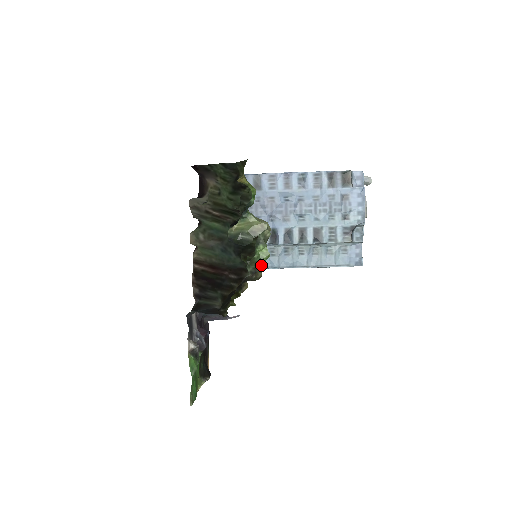
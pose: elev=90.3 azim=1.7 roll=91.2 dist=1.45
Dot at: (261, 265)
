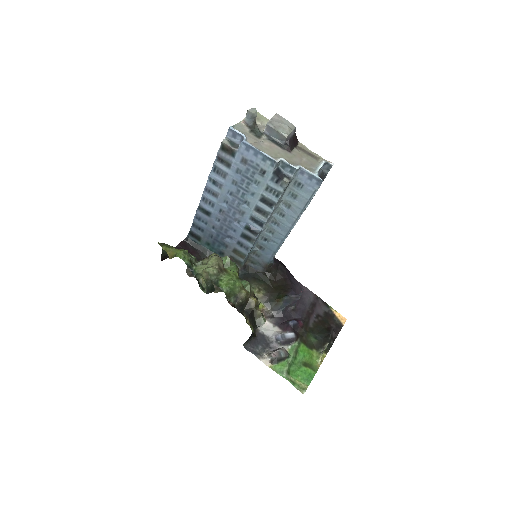
Dot at: (235, 291)
